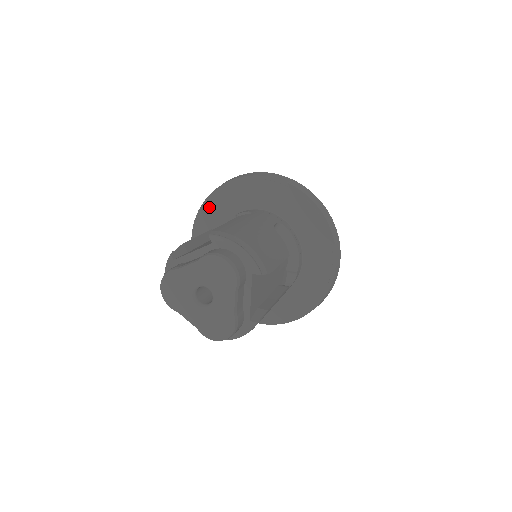
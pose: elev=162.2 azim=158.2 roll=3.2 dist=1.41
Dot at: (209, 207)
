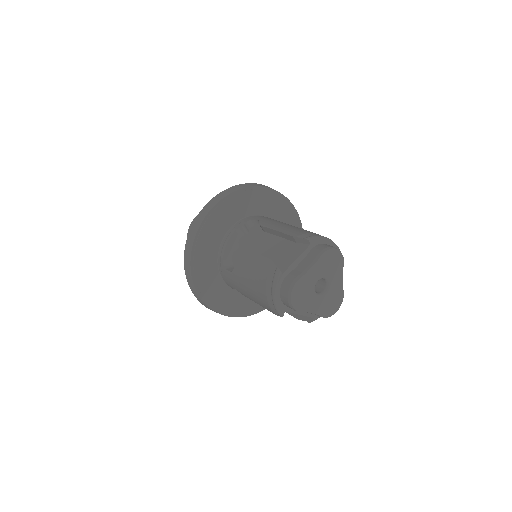
Dot at: (204, 232)
